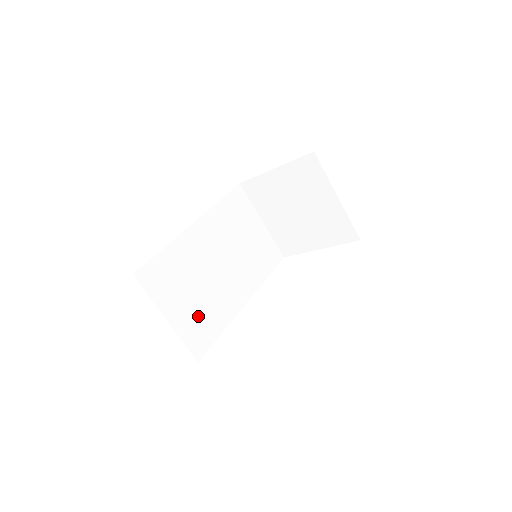
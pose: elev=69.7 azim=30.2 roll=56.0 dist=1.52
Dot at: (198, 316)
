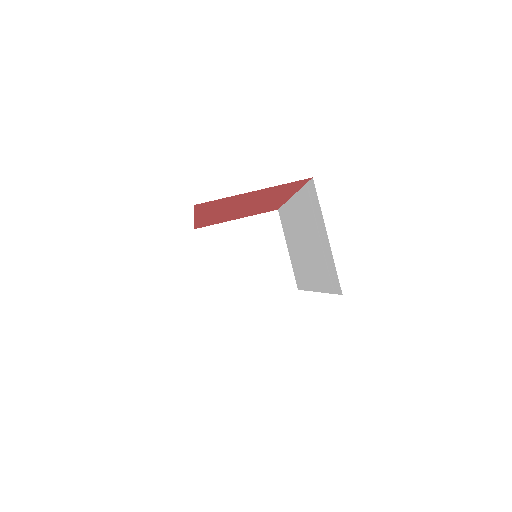
Dot at: occluded
